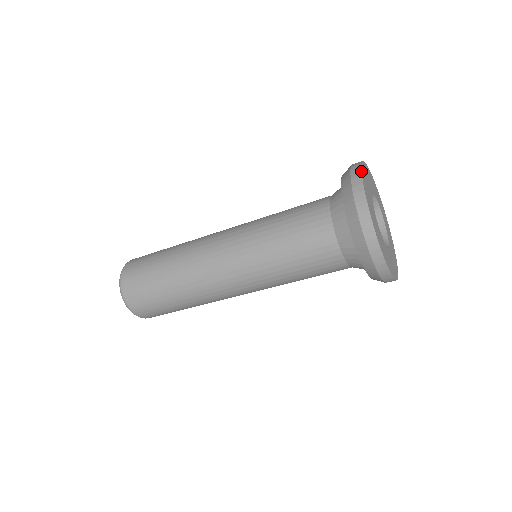
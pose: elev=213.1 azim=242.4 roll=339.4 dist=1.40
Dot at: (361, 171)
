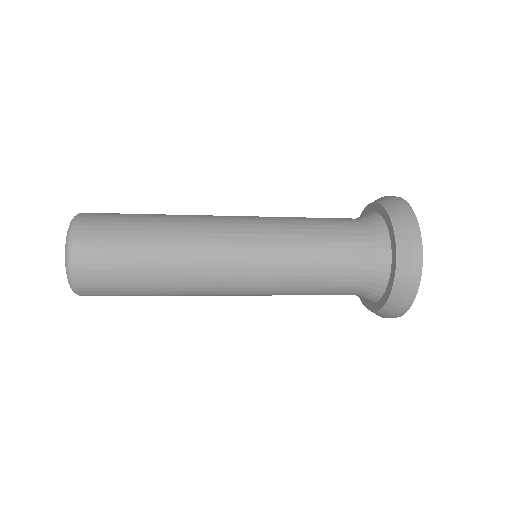
Dot at: occluded
